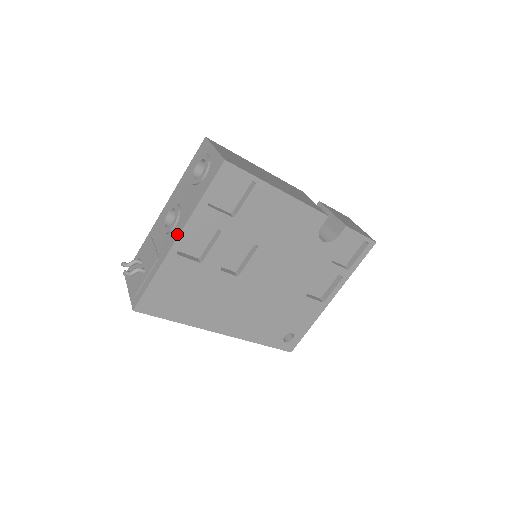
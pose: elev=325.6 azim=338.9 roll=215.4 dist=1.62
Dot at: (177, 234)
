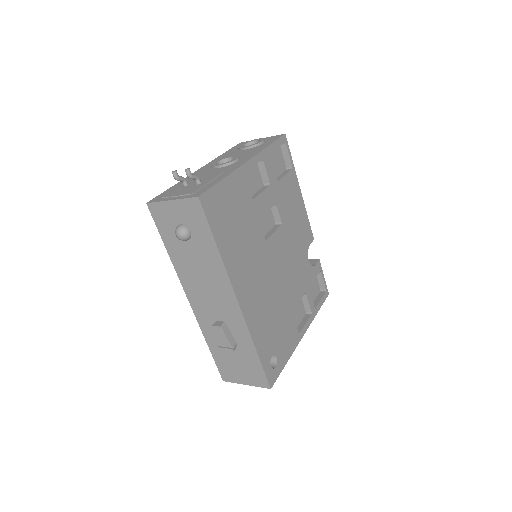
Dot at: (247, 159)
